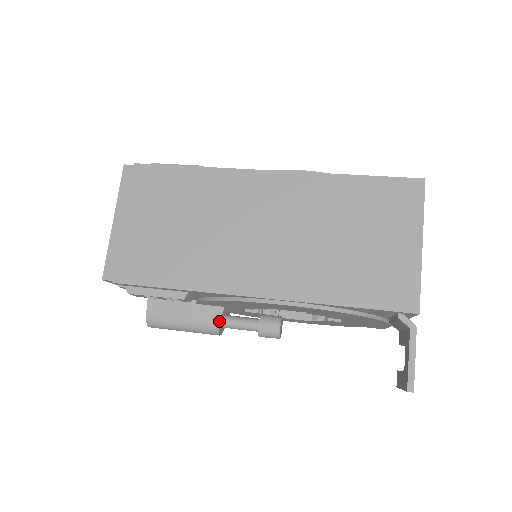
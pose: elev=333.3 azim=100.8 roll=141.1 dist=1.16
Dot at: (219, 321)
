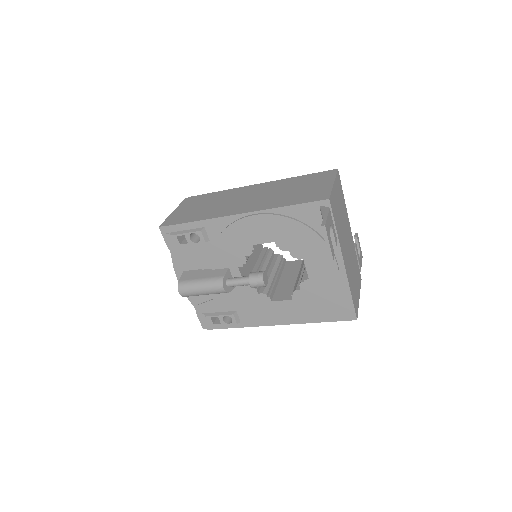
Dot at: (224, 275)
